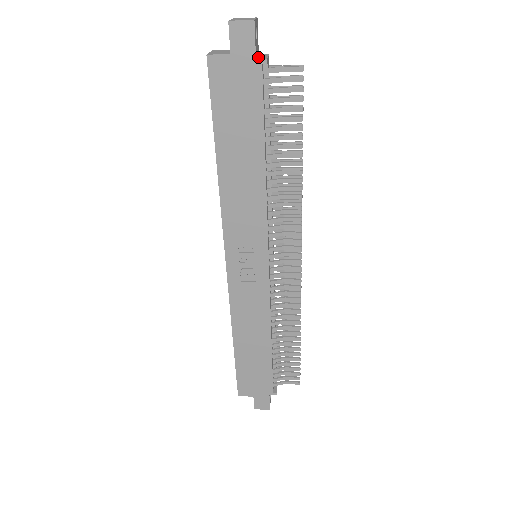
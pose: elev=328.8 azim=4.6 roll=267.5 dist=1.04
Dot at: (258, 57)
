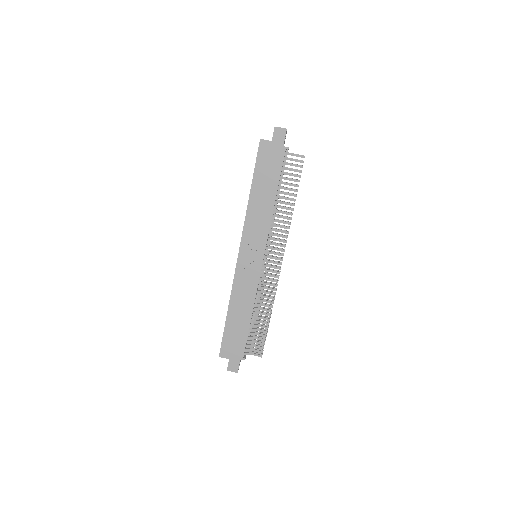
Dot at: (284, 146)
